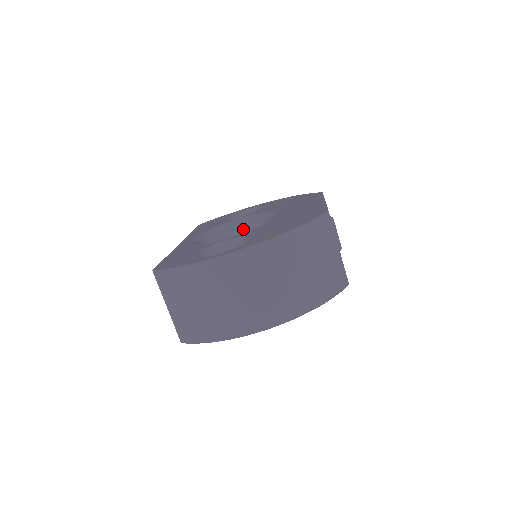
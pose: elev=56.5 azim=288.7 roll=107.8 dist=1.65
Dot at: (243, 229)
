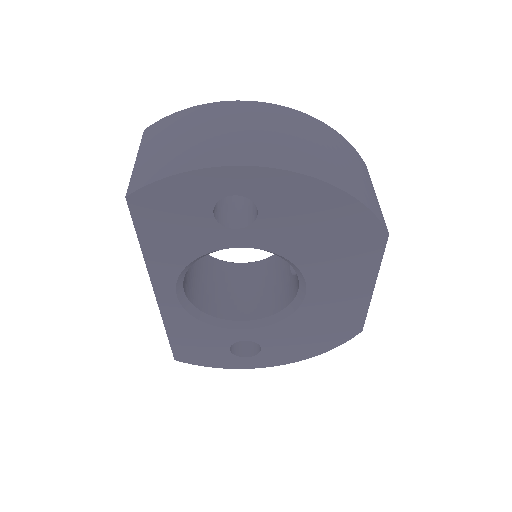
Dot at: (243, 269)
